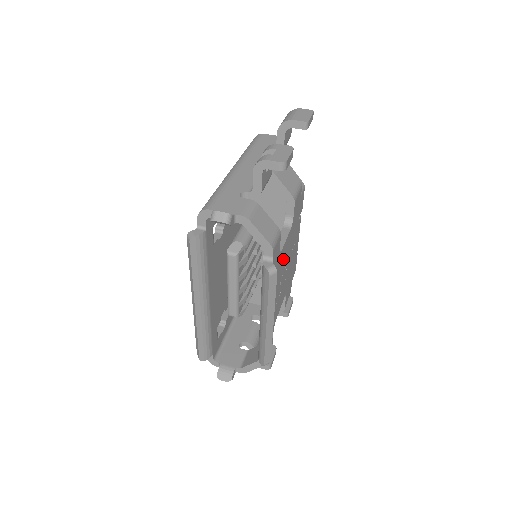
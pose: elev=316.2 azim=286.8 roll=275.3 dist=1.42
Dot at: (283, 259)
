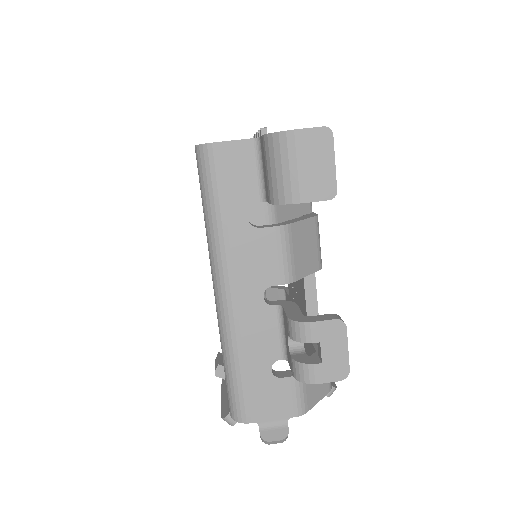
Dot at: occluded
